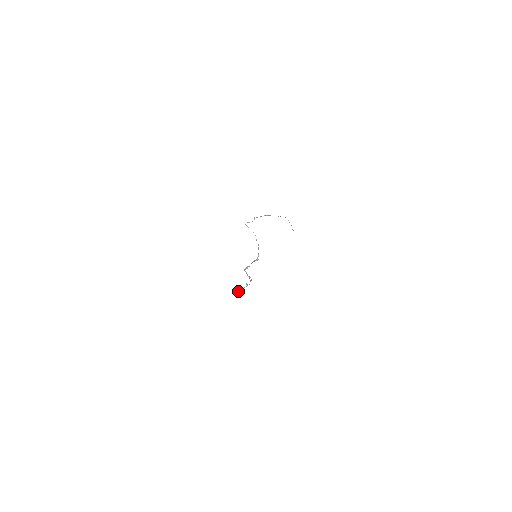
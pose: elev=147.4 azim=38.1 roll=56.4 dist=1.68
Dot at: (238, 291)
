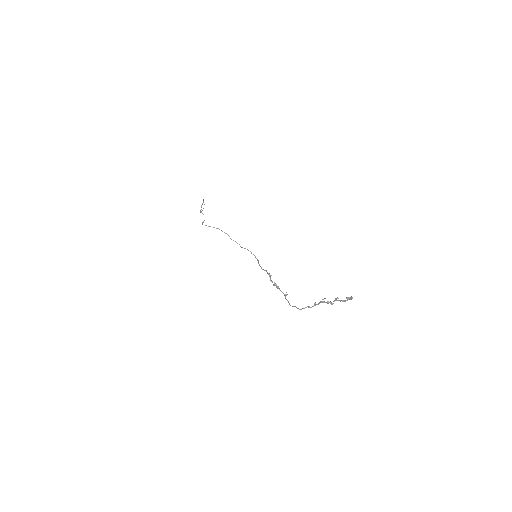
Dot at: (313, 306)
